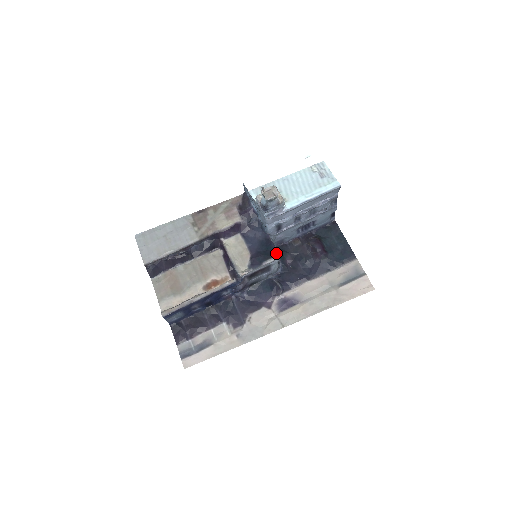
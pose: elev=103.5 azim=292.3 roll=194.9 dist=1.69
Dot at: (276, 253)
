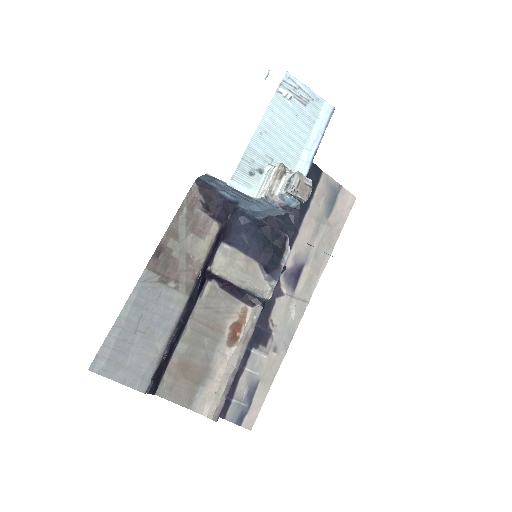
Dot at: (286, 240)
